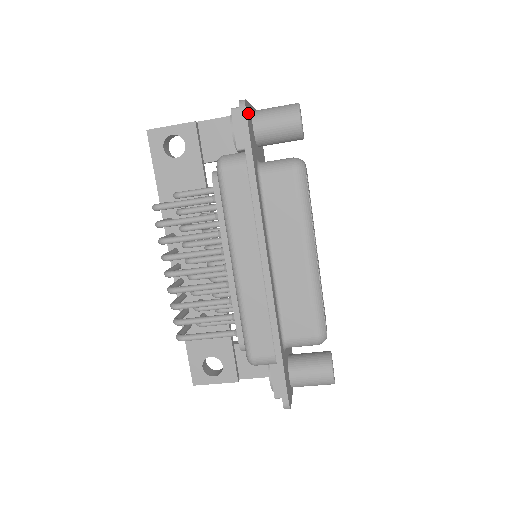
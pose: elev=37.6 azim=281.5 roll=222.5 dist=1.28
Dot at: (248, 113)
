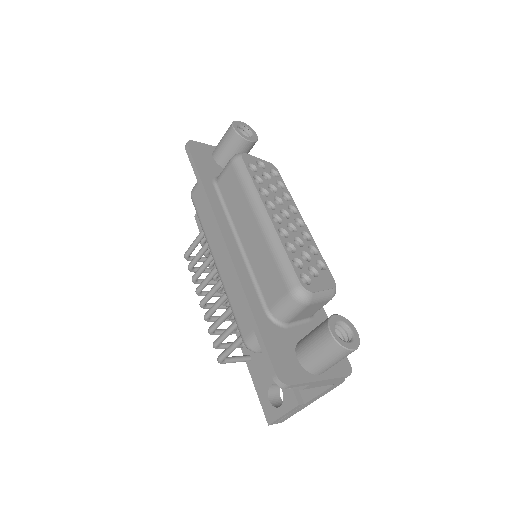
Dot at: (198, 148)
